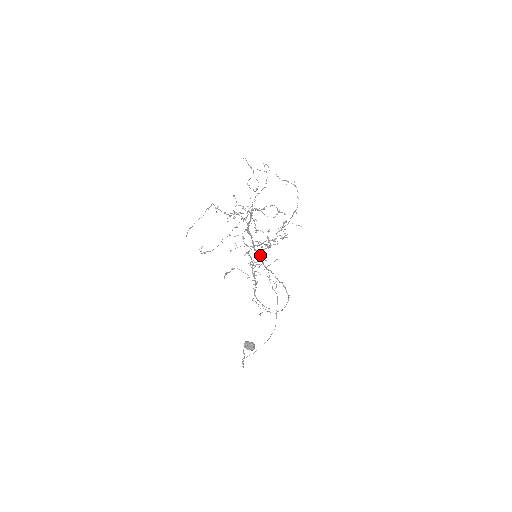
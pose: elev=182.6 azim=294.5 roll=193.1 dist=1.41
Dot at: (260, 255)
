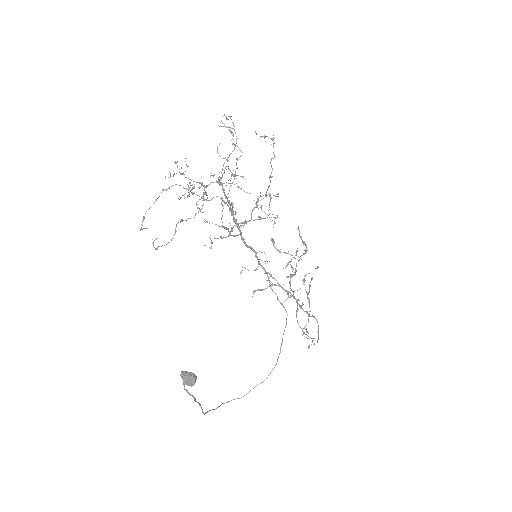
Dot at: (255, 253)
